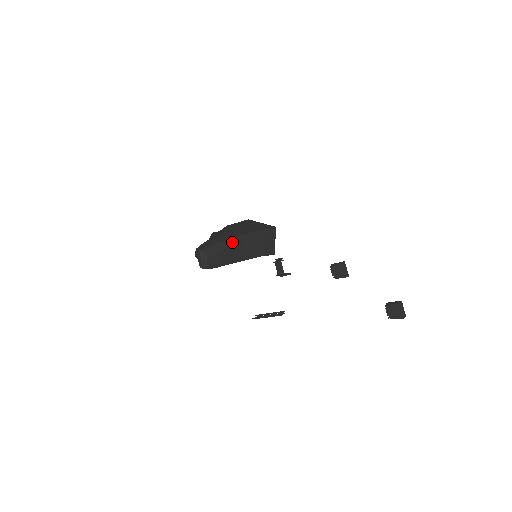
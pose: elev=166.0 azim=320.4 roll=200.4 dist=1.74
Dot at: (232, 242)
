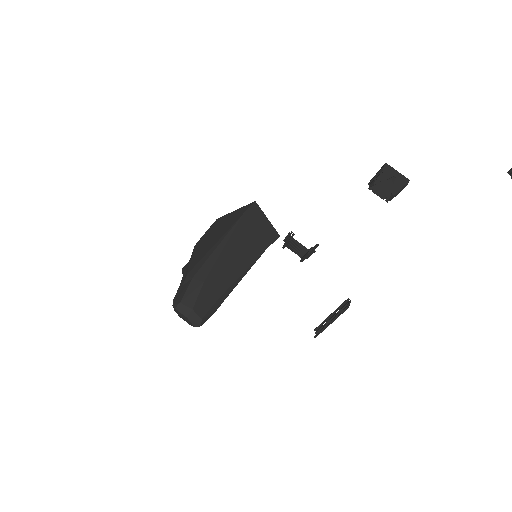
Dot at: (211, 262)
